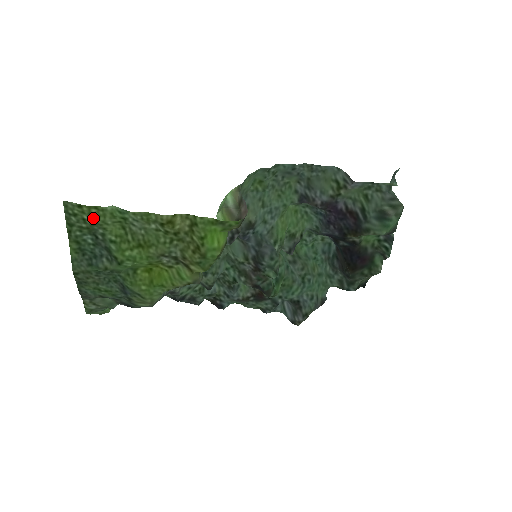
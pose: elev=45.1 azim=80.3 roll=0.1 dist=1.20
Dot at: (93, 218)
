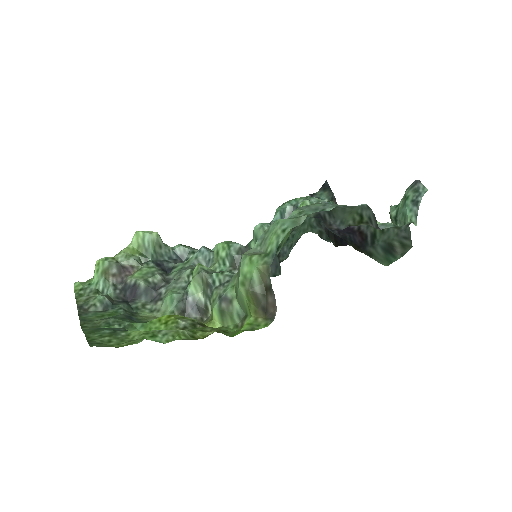
Dot at: (120, 342)
